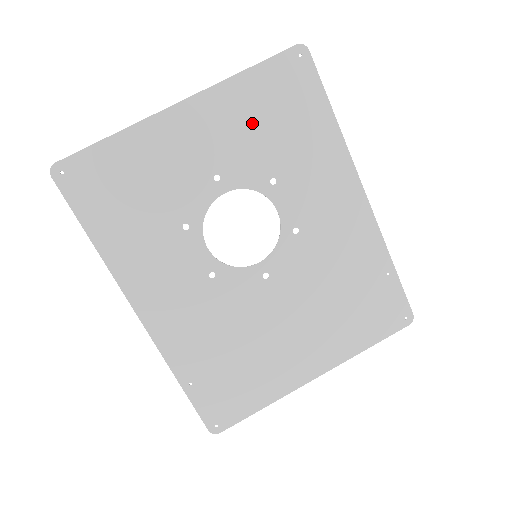
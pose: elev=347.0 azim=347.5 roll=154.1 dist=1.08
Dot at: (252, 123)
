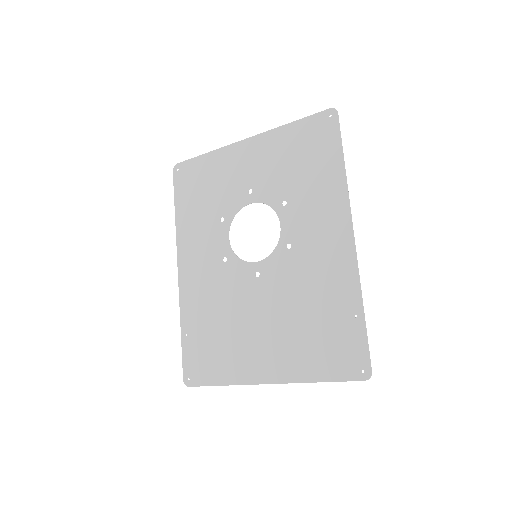
Dot at: (284, 159)
